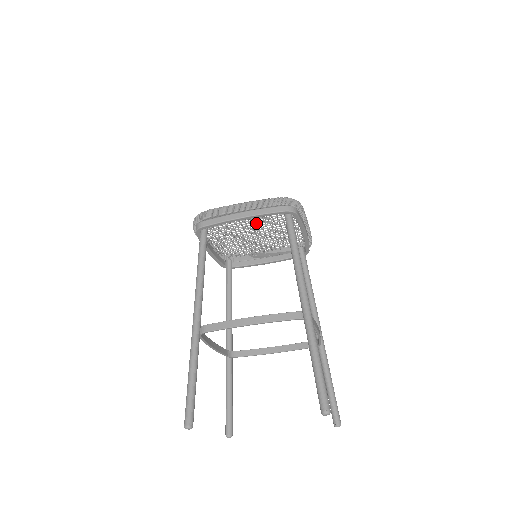
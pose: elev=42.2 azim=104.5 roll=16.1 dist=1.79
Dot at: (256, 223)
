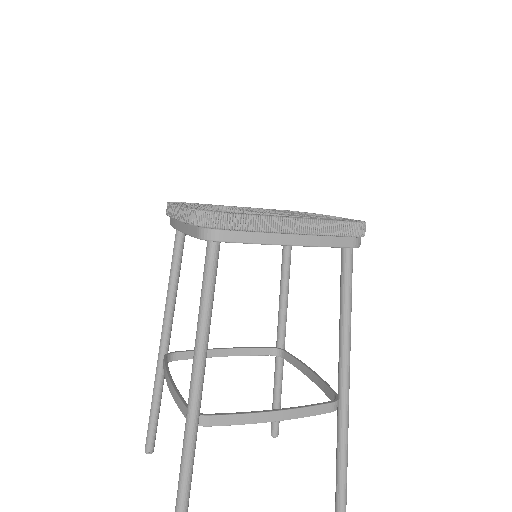
Dot at: (240, 211)
